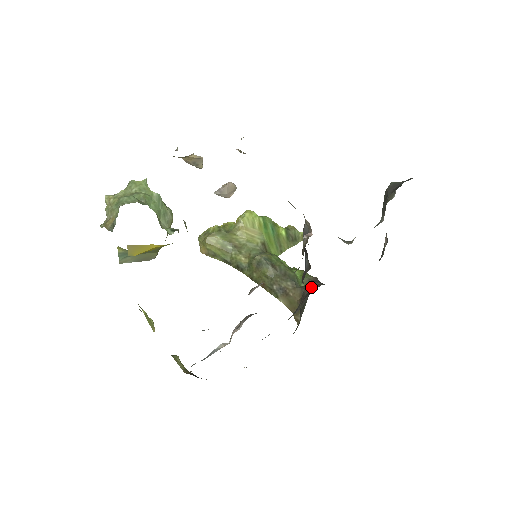
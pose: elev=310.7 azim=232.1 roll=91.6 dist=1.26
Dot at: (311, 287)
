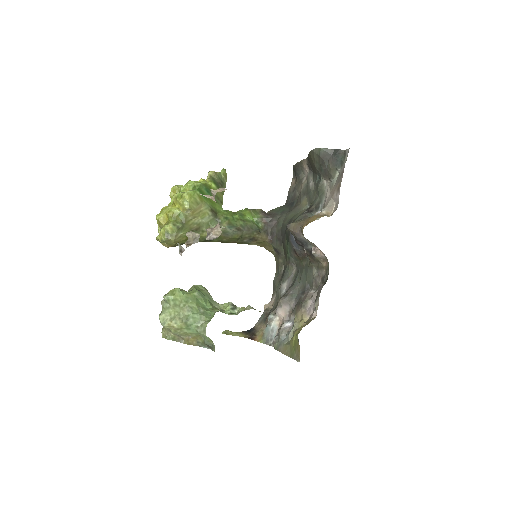
Dot at: (269, 225)
